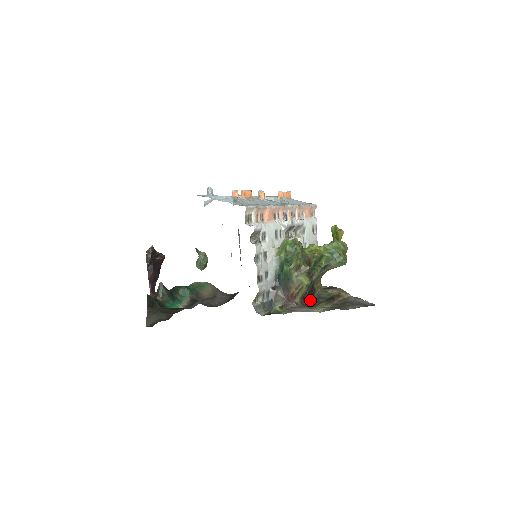
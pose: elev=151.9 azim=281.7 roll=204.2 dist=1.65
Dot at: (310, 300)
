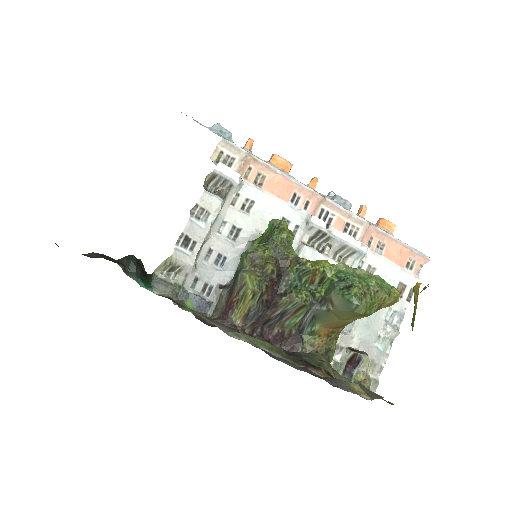
Dot at: occluded
